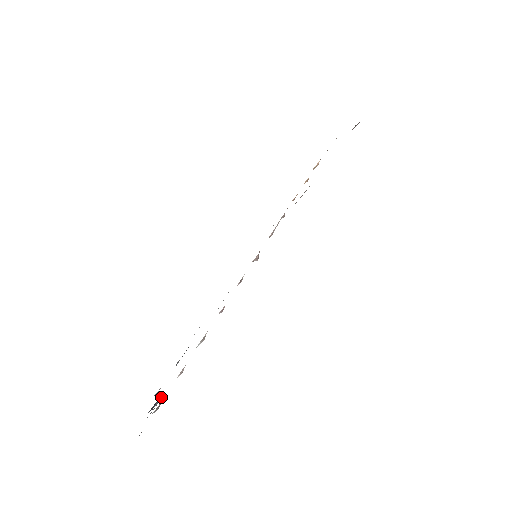
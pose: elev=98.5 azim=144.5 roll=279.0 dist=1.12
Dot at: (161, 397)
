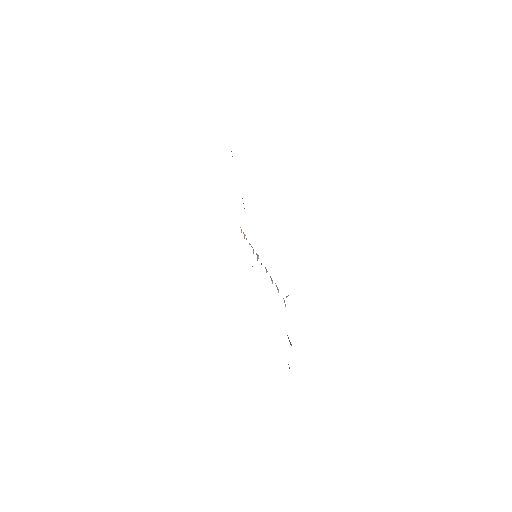
Dot at: occluded
